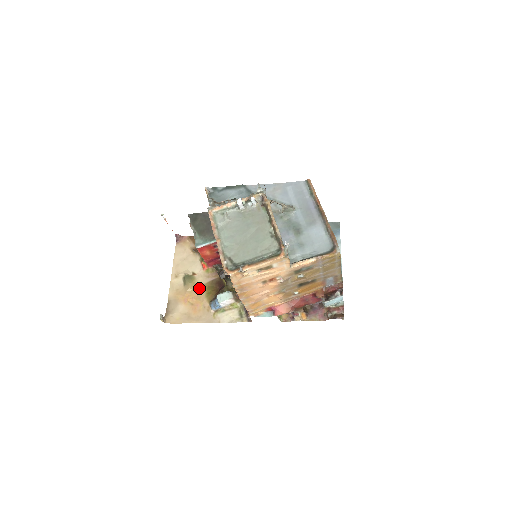
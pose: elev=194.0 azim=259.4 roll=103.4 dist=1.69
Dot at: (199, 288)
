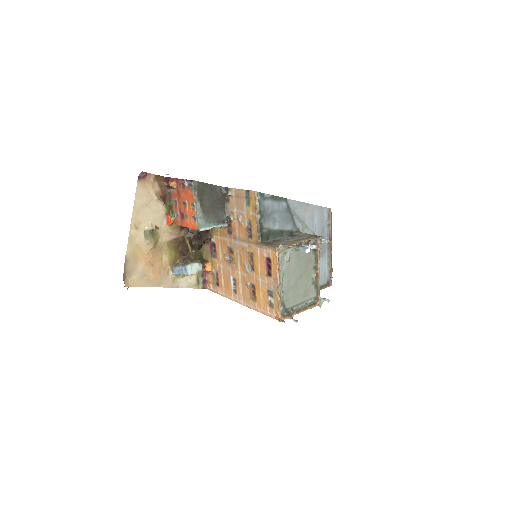
Dot at: (161, 247)
